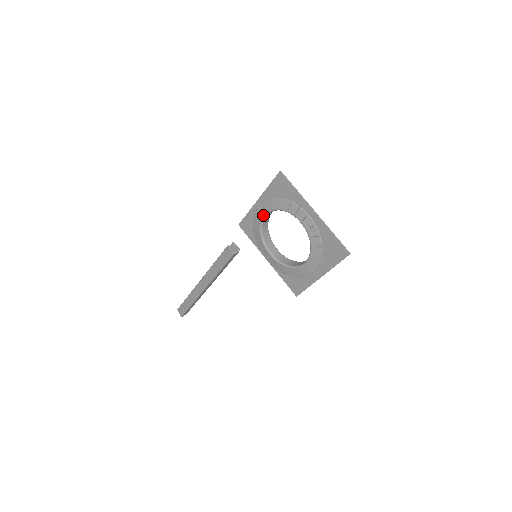
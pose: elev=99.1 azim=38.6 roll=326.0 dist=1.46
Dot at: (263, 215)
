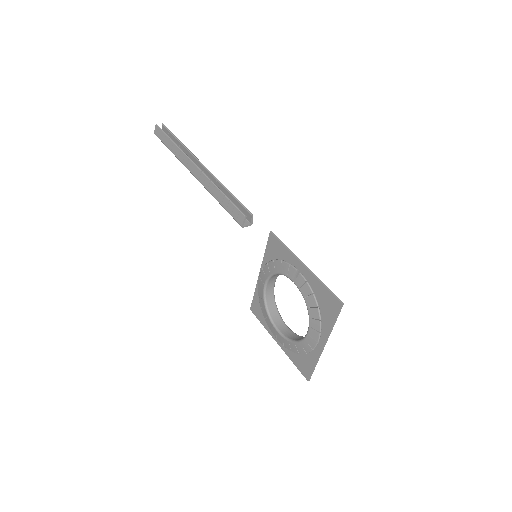
Dot at: (293, 280)
